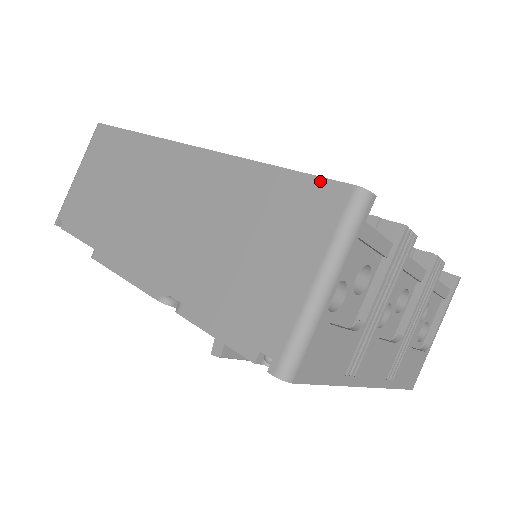
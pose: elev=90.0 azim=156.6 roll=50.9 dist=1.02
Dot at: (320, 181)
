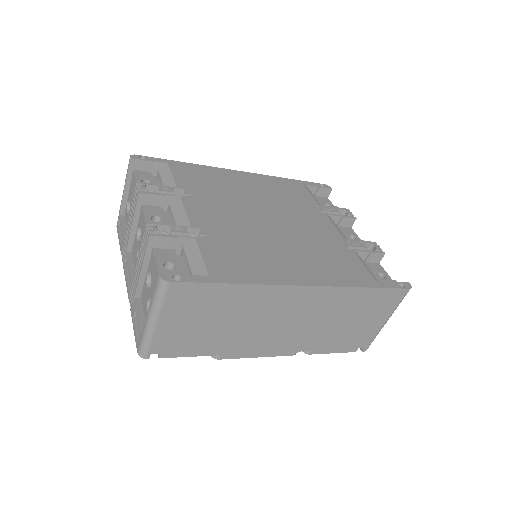
Dot at: (394, 290)
